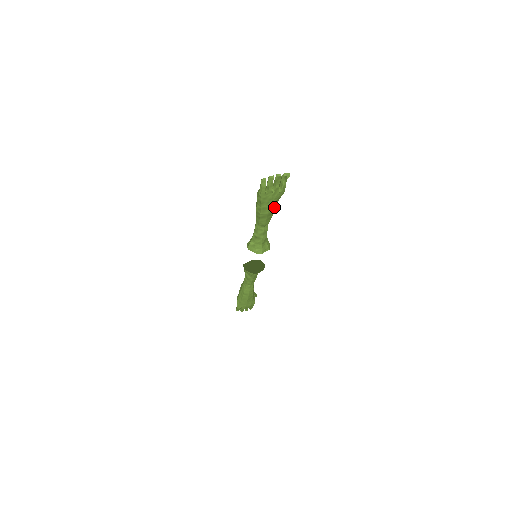
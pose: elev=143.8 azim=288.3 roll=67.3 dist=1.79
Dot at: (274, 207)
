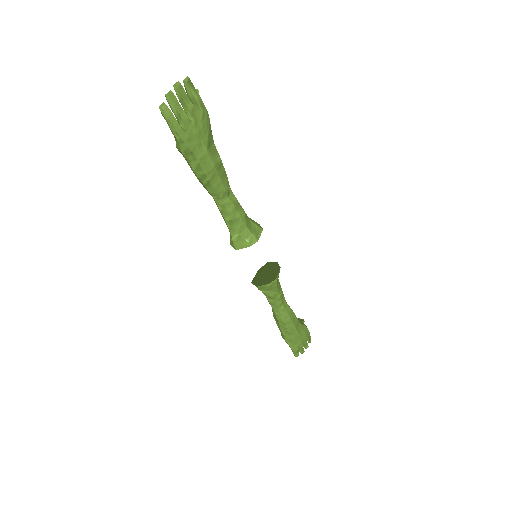
Dot at: (215, 151)
